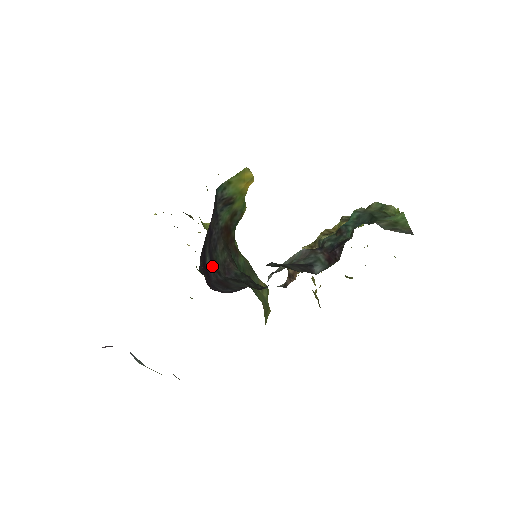
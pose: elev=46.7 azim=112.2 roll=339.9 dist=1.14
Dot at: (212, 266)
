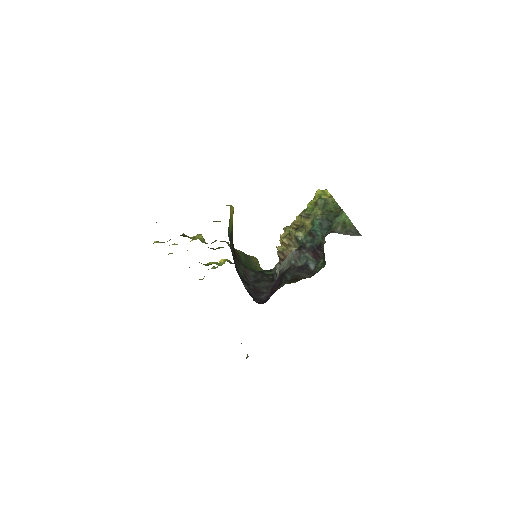
Dot at: (245, 284)
